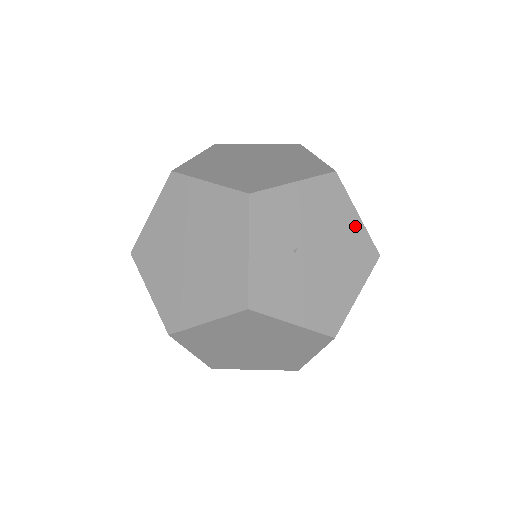
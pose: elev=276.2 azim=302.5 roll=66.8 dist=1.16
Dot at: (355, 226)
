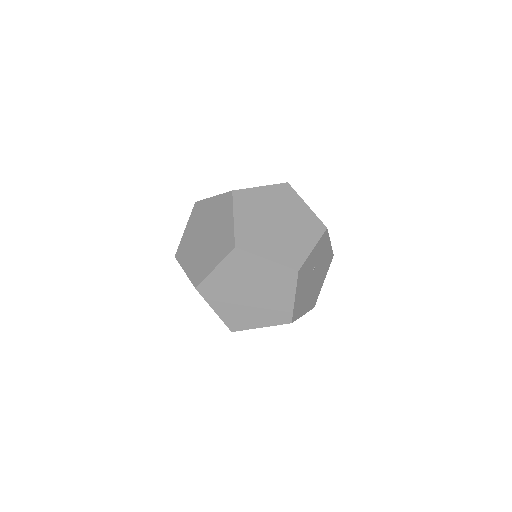
Dot at: (321, 285)
